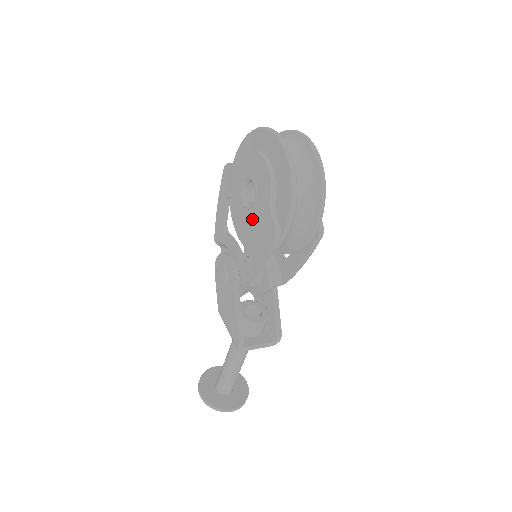
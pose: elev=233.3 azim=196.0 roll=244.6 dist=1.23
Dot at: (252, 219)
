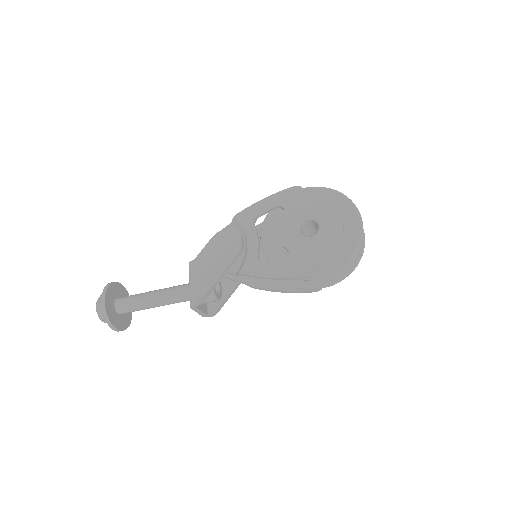
Dot at: (296, 245)
